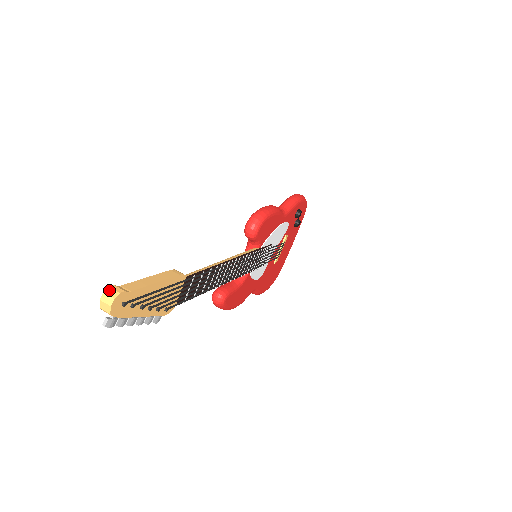
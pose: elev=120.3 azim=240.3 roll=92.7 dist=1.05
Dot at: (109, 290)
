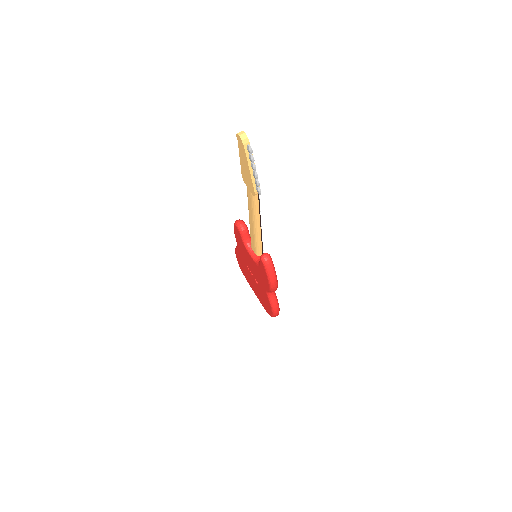
Dot at: (238, 133)
